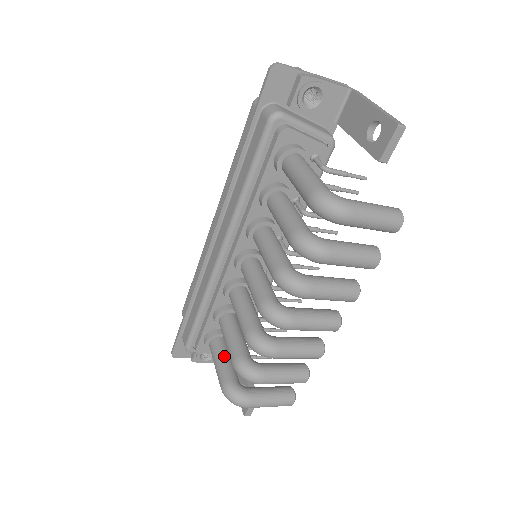
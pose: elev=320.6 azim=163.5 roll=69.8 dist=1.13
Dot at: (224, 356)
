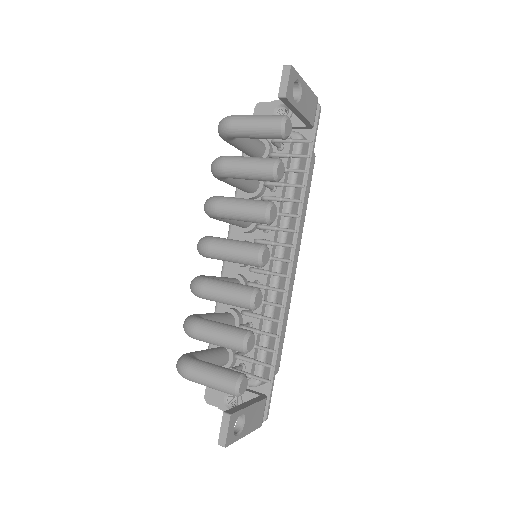
Dot at: (207, 349)
